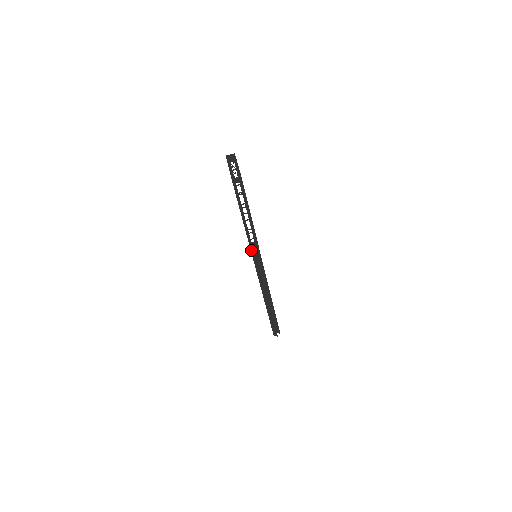
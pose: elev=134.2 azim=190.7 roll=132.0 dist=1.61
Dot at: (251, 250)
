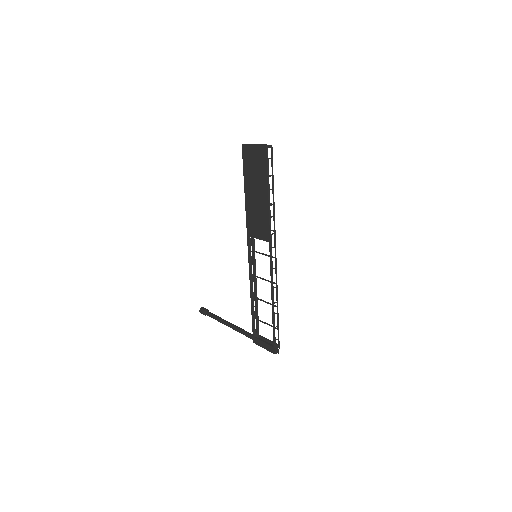
Dot at: (270, 226)
